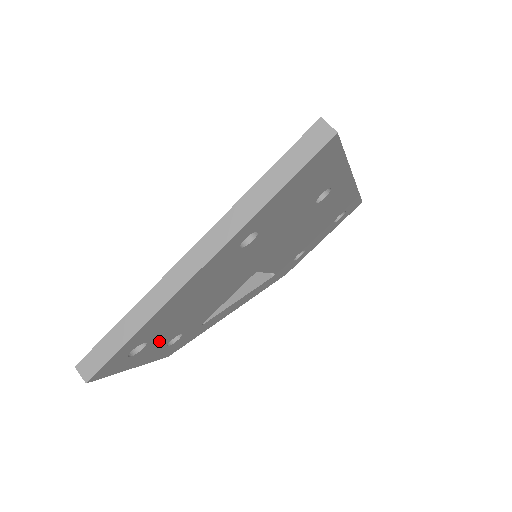
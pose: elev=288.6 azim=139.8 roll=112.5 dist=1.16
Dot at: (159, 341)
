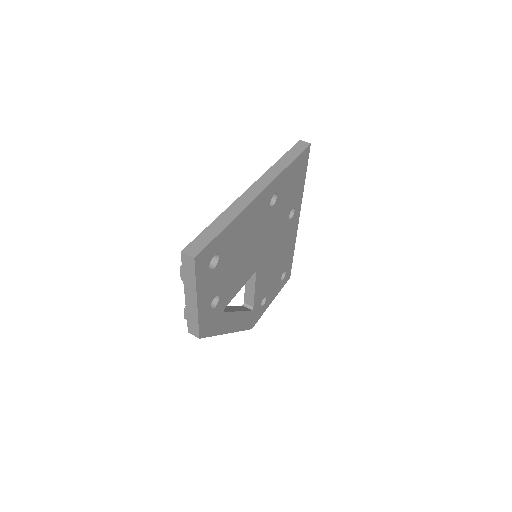
Dot at: (217, 278)
